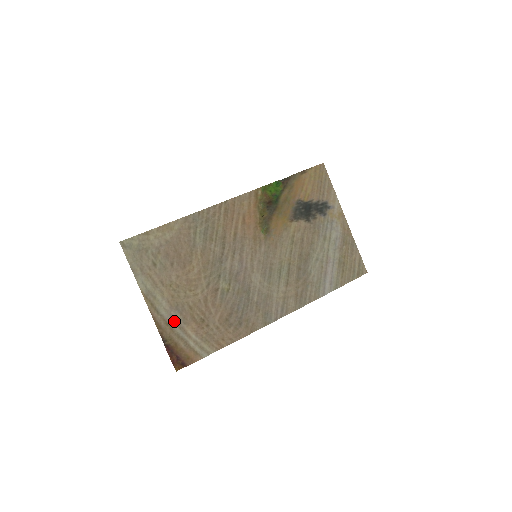
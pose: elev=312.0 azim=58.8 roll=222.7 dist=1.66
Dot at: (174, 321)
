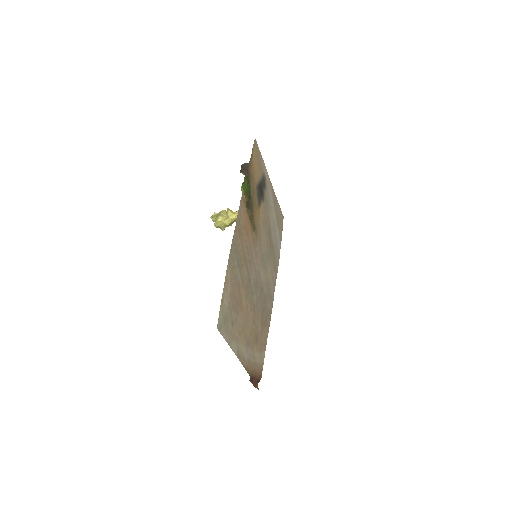
Dot at: (250, 356)
